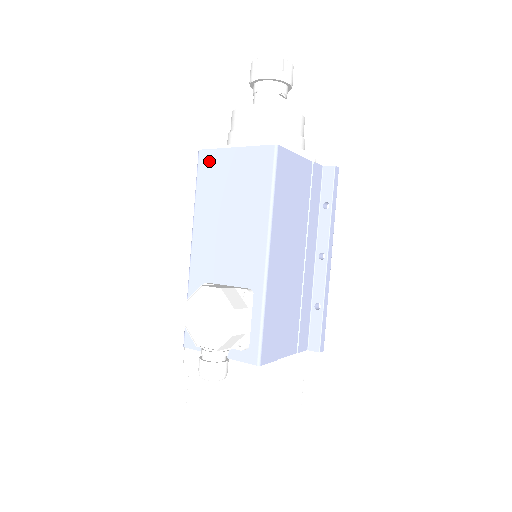
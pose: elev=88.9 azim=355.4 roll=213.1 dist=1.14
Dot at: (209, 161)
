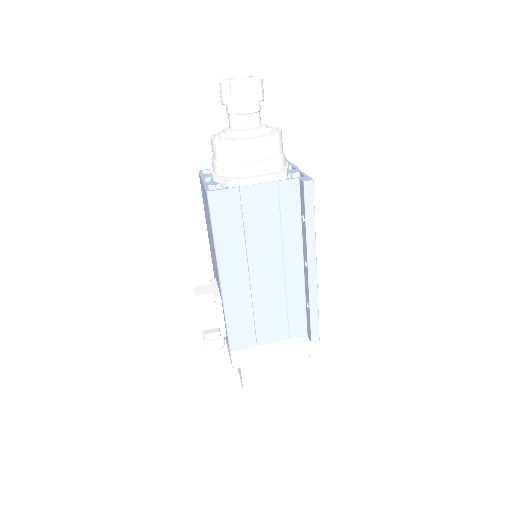
Dot at: (201, 184)
